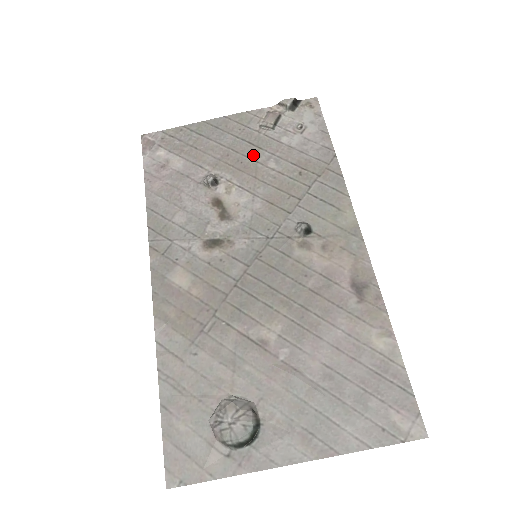
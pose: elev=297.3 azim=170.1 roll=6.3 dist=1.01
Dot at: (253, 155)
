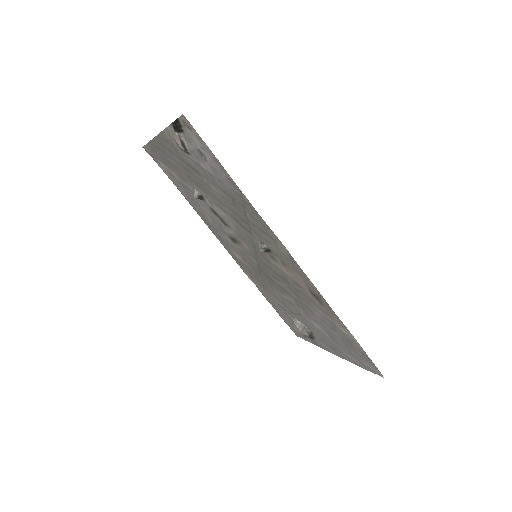
Dot at: (199, 178)
